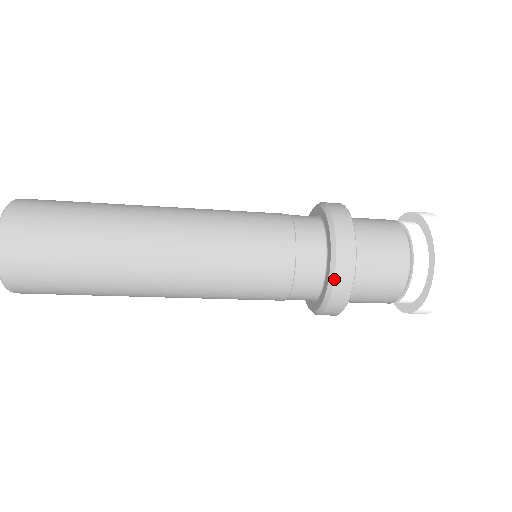
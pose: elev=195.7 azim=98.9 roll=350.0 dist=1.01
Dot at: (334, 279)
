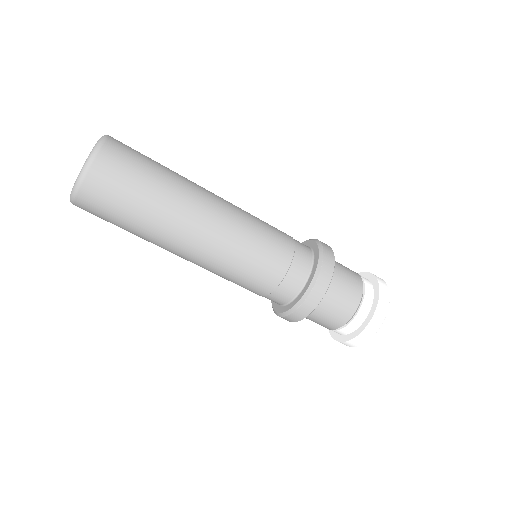
Dot at: (323, 250)
